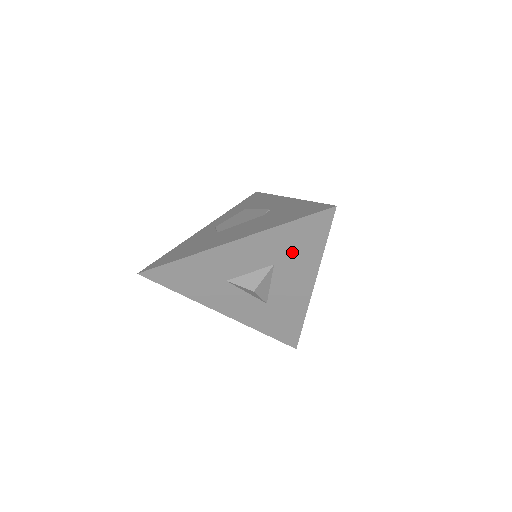
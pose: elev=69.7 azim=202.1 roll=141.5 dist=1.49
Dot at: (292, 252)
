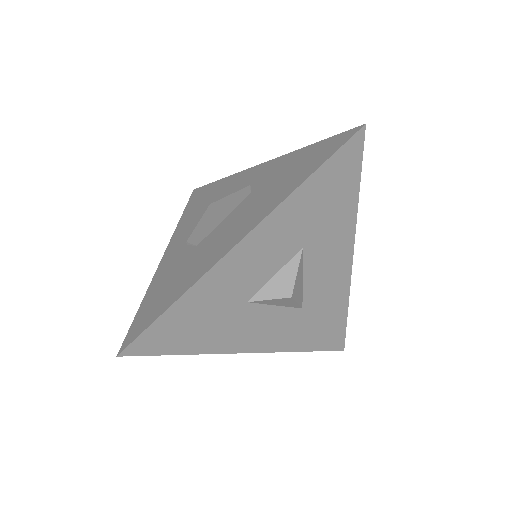
Dot at: (322, 218)
